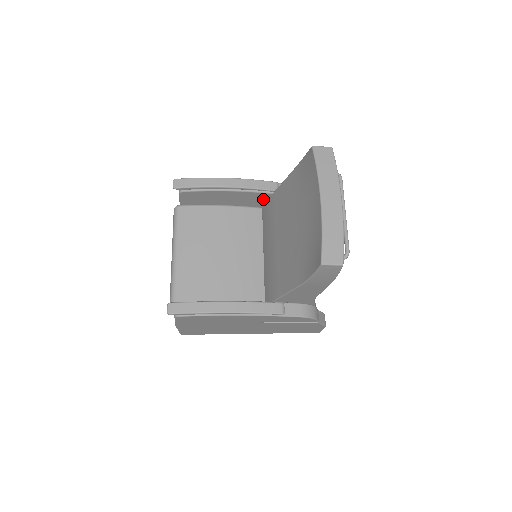
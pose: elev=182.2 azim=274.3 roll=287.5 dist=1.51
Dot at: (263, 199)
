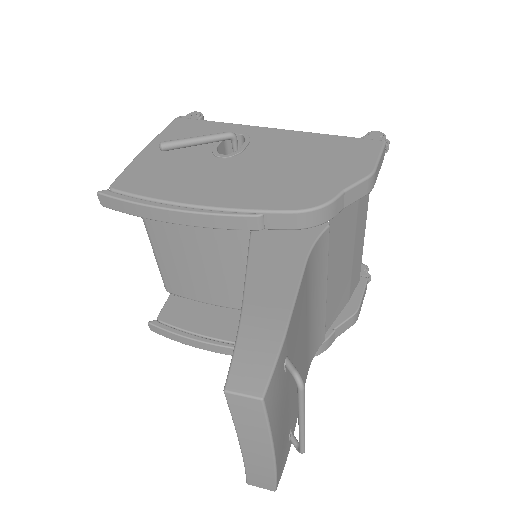
Dot at: occluded
